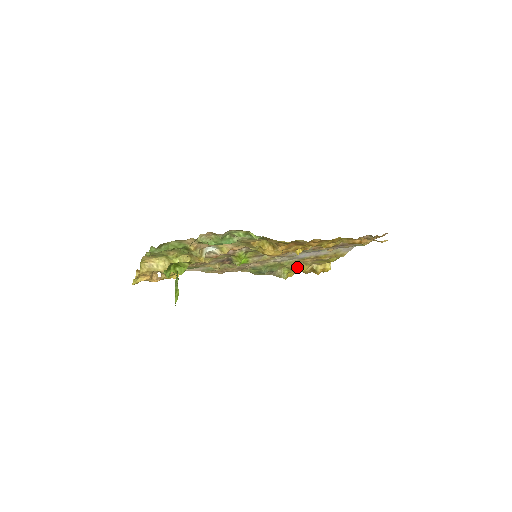
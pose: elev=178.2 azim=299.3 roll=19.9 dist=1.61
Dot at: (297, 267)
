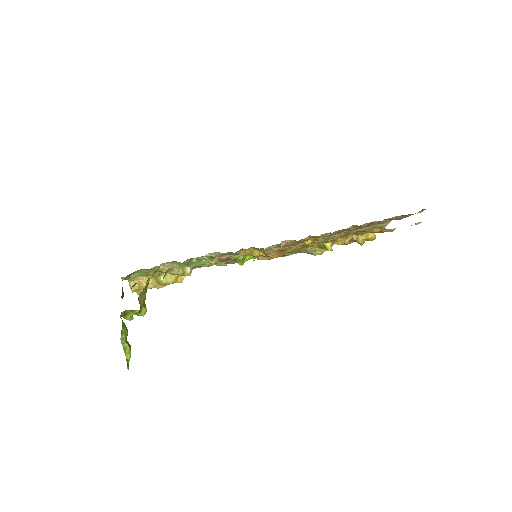
Dot at: (328, 245)
